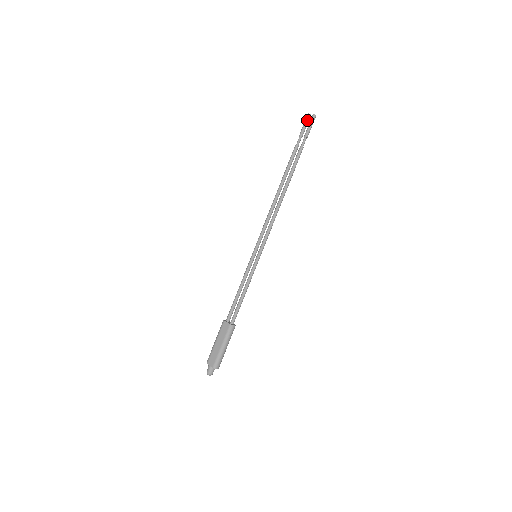
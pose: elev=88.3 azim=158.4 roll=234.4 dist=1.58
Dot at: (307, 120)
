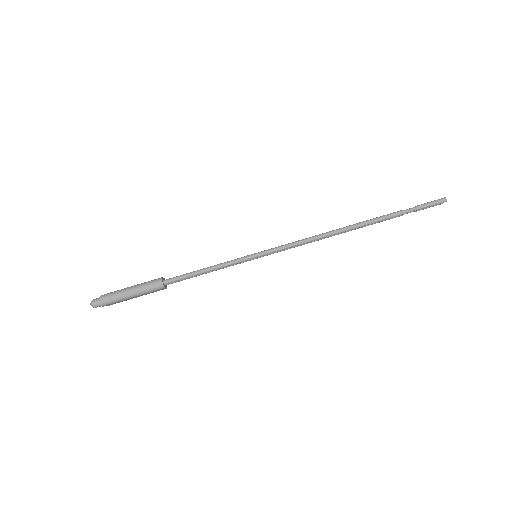
Dot at: occluded
